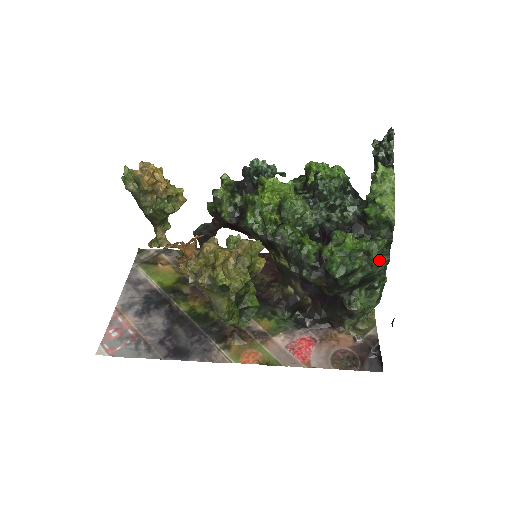
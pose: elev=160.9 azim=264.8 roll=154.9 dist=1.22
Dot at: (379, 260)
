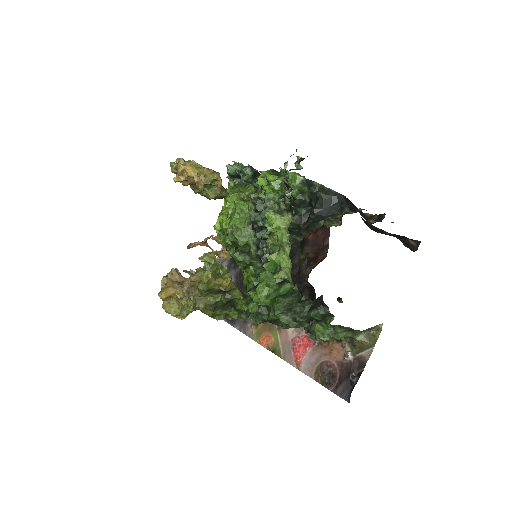
Dot at: (283, 321)
